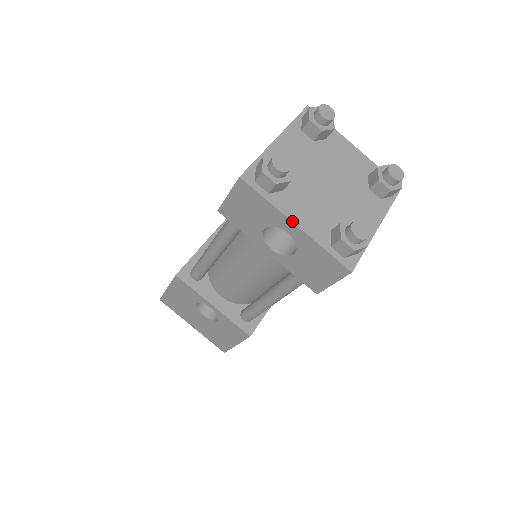
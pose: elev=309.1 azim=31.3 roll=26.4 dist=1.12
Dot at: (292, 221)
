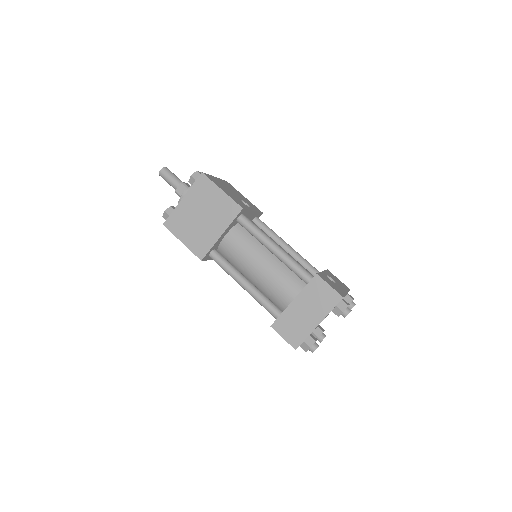
Dot at: occluded
